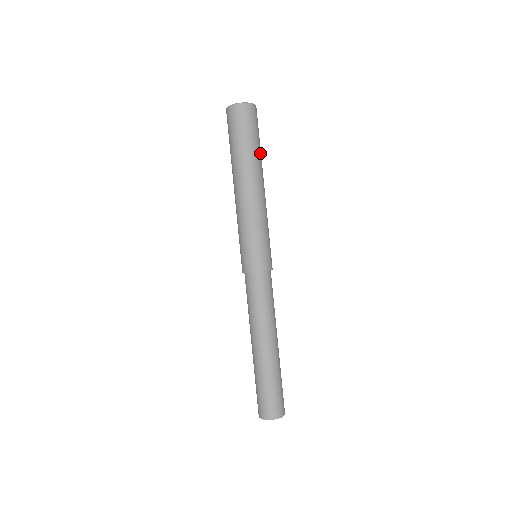
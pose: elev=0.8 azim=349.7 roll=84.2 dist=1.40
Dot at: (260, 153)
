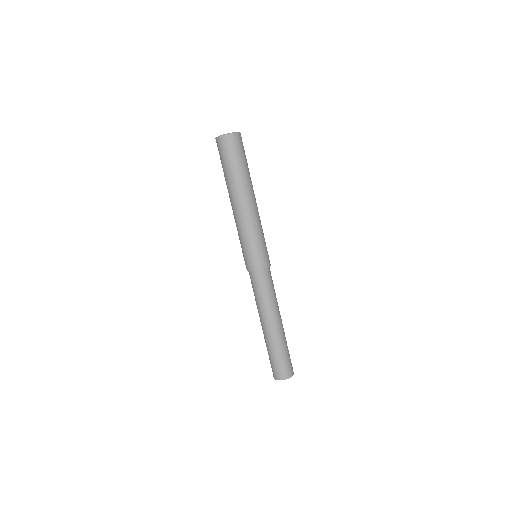
Dot at: occluded
